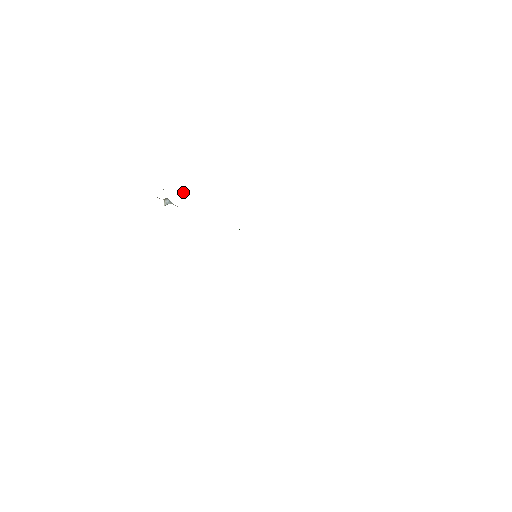
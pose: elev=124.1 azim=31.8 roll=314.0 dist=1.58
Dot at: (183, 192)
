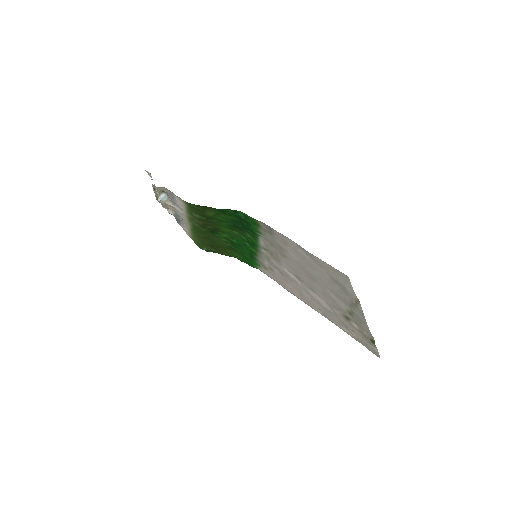
Dot at: occluded
